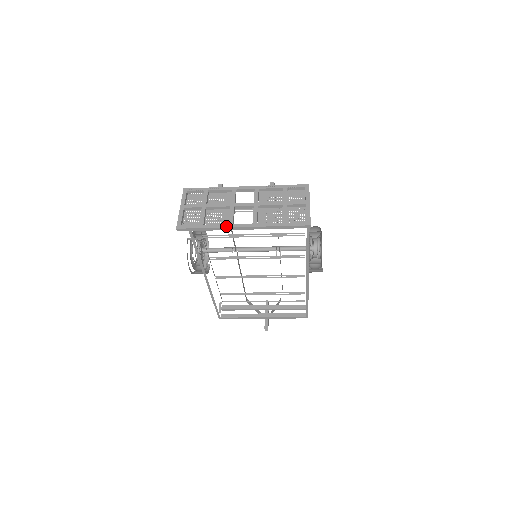
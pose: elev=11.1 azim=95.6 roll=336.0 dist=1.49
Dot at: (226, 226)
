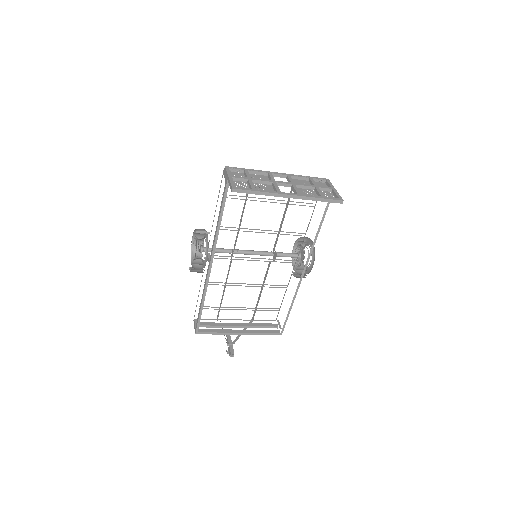
Dot at: (276, 192)
